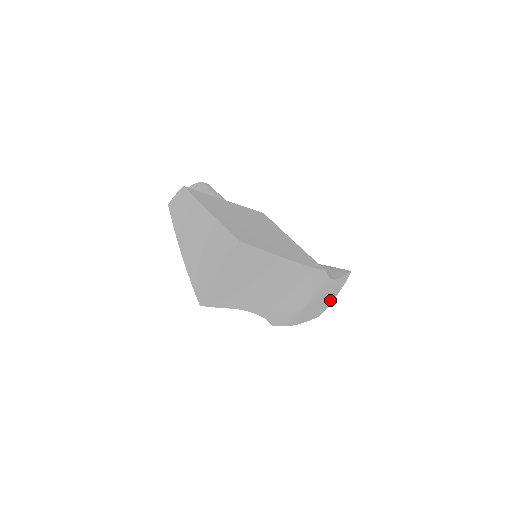
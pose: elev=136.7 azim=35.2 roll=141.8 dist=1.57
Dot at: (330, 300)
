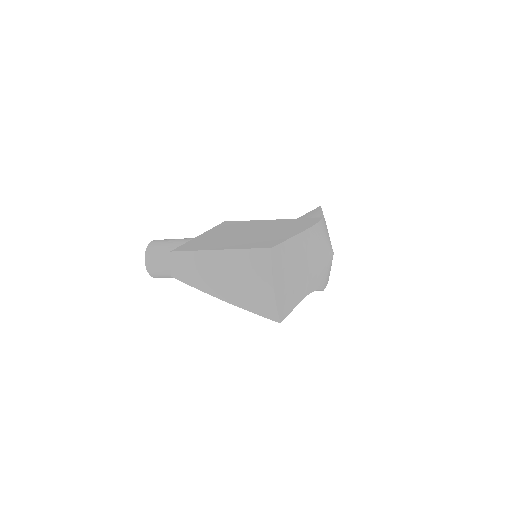
Dot at: occluded
